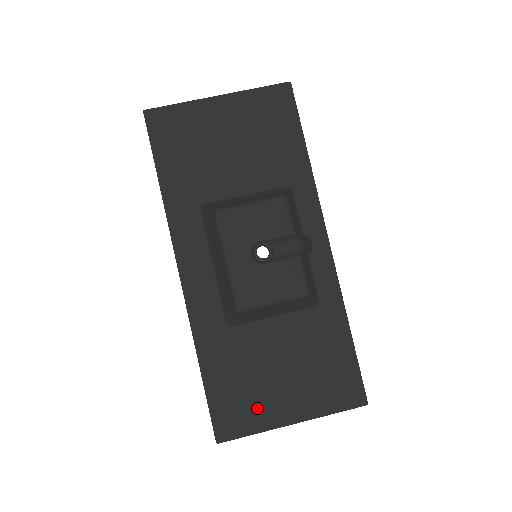
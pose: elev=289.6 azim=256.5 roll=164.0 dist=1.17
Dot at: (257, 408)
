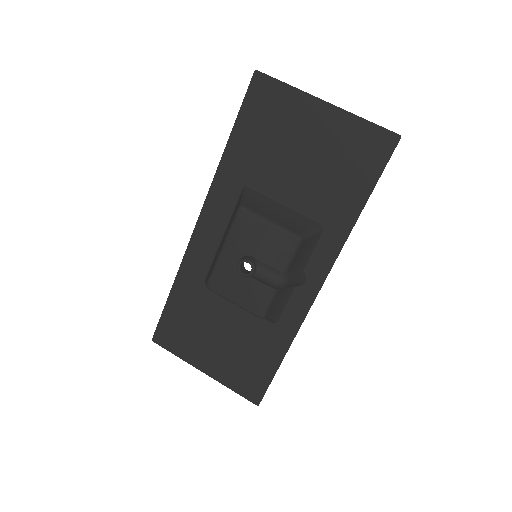
Dot at: (188, 344)
